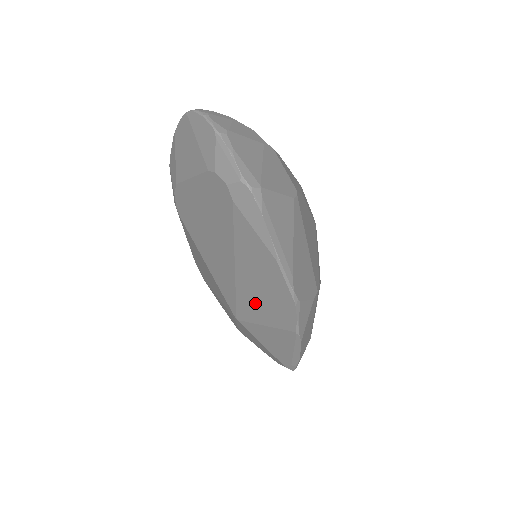
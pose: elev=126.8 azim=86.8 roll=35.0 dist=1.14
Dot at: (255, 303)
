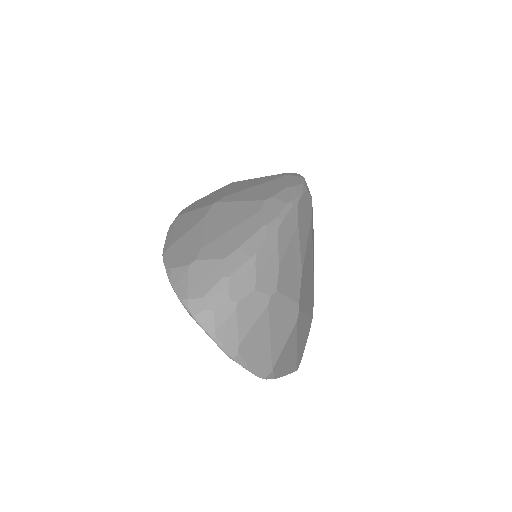
Dot at: occluded
